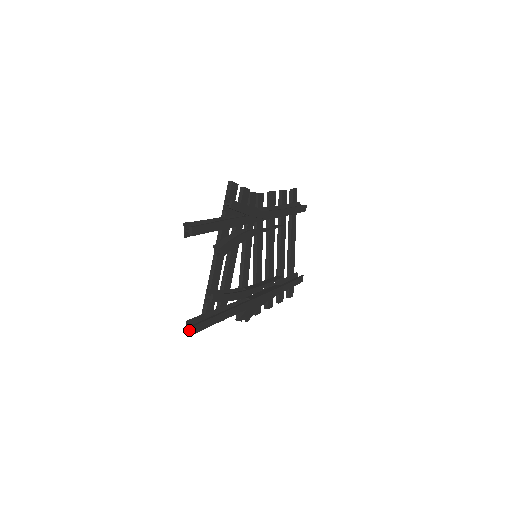
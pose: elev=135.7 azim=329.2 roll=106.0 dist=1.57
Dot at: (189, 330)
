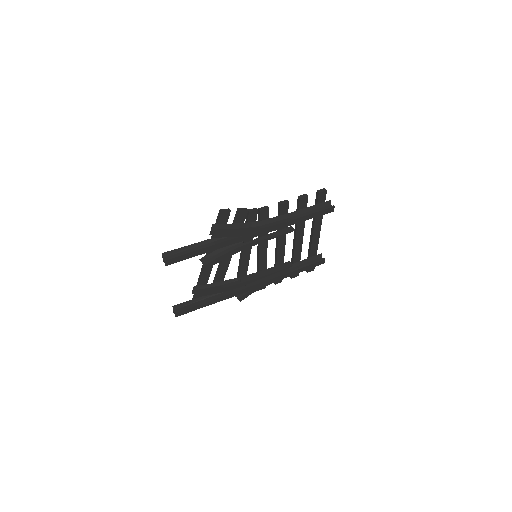
Dot at: occluded
